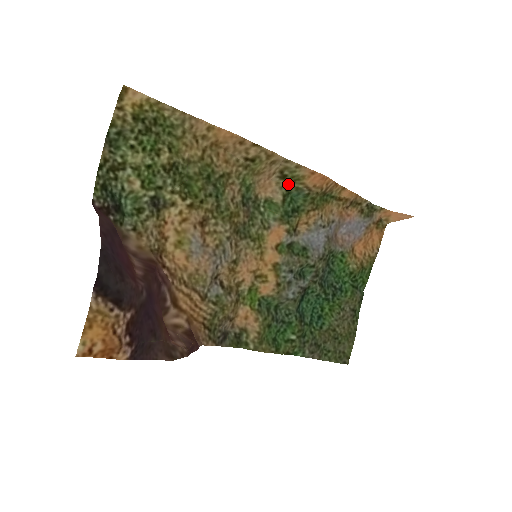
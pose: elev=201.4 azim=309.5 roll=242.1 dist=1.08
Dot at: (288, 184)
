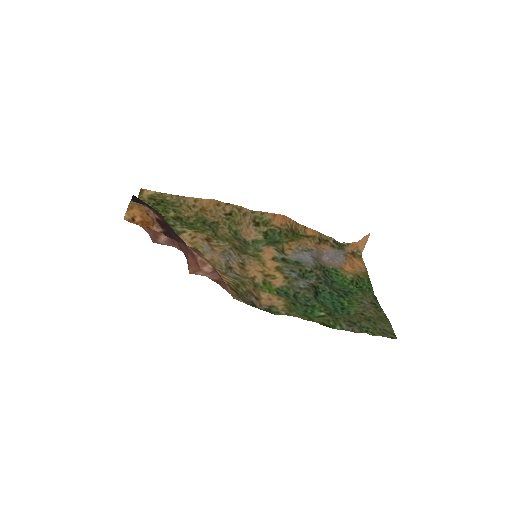
Dot at: (263, 229)
